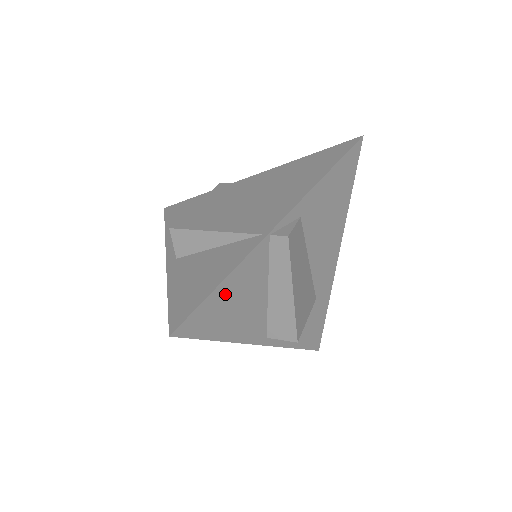
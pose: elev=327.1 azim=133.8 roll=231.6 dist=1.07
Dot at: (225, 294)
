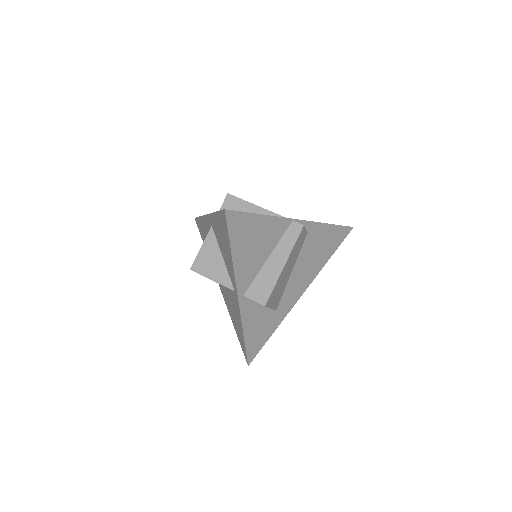
Dot at: (256, 225)
